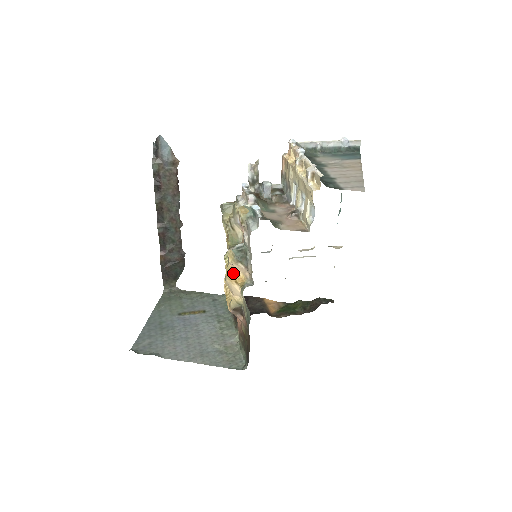
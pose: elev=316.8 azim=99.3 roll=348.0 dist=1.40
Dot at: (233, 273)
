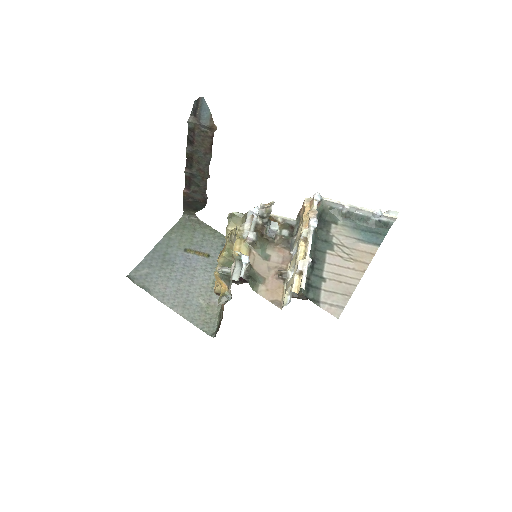
Dot at: (219, 278)
